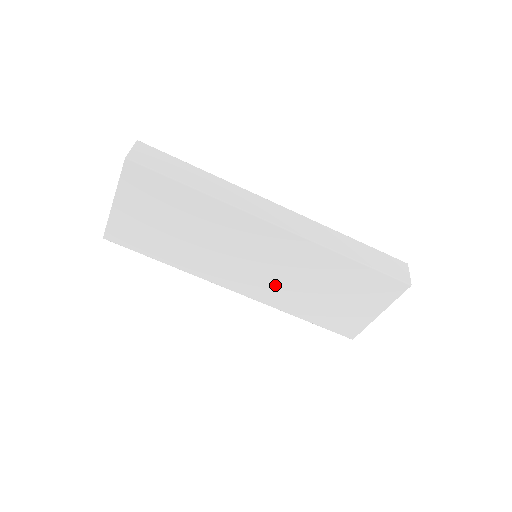
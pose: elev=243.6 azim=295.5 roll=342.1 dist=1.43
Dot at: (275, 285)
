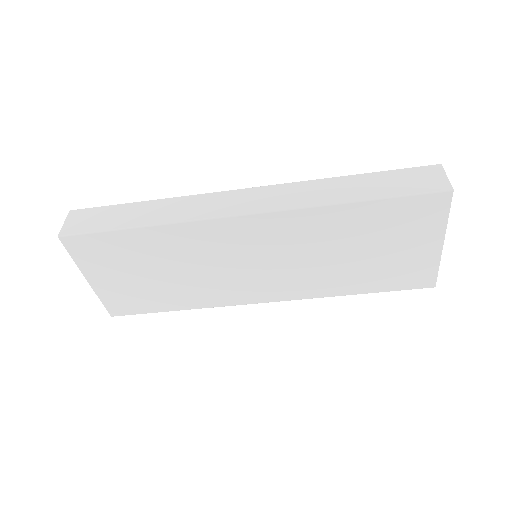
Dot at: (297, 275)
